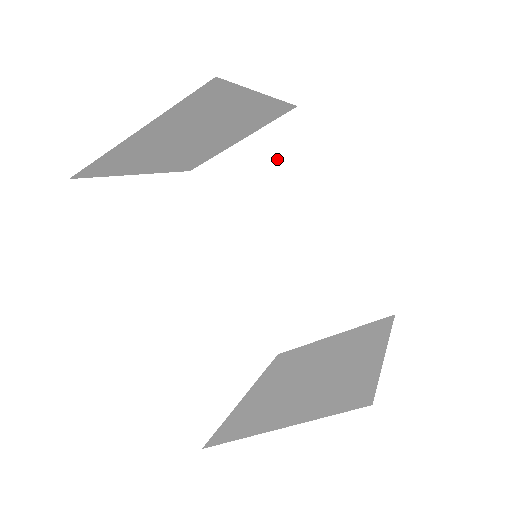
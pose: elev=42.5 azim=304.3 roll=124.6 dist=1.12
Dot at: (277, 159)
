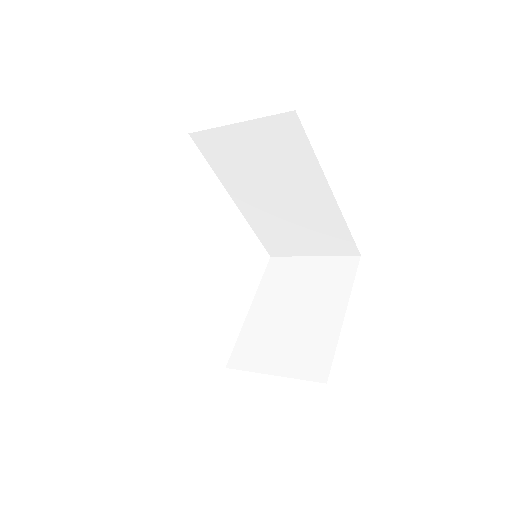
Dot at: (273, 145)
